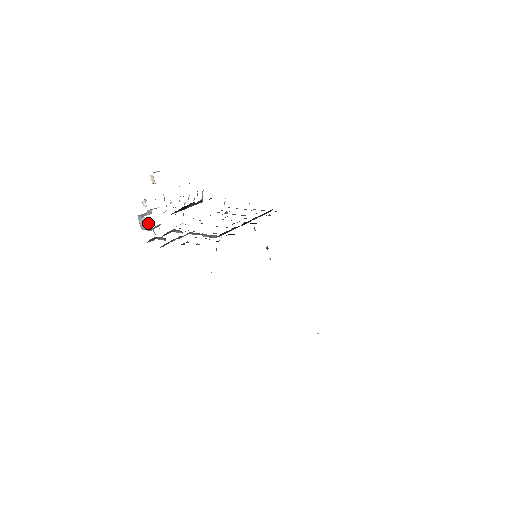
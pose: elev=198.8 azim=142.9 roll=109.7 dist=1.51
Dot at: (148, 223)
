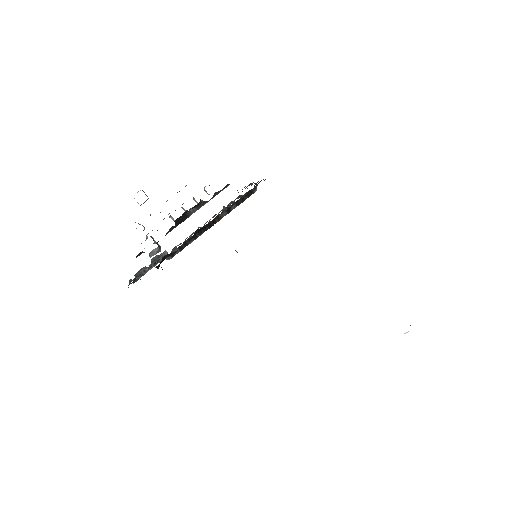
Dot at: (142, 252)
